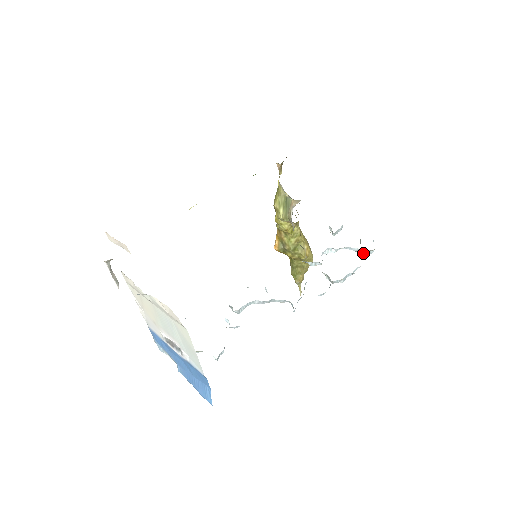
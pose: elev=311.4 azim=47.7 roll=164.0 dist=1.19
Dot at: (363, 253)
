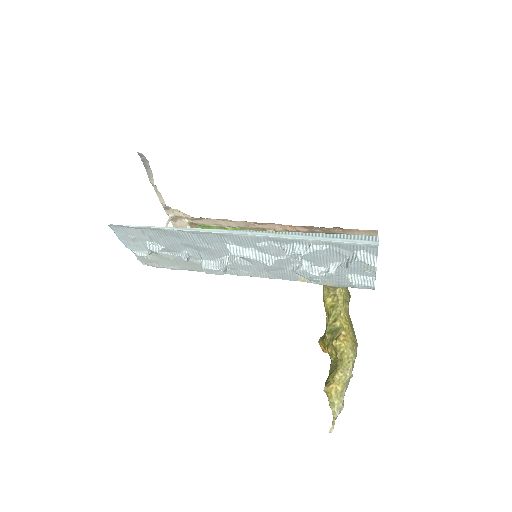
Dot at: (352, 262)
